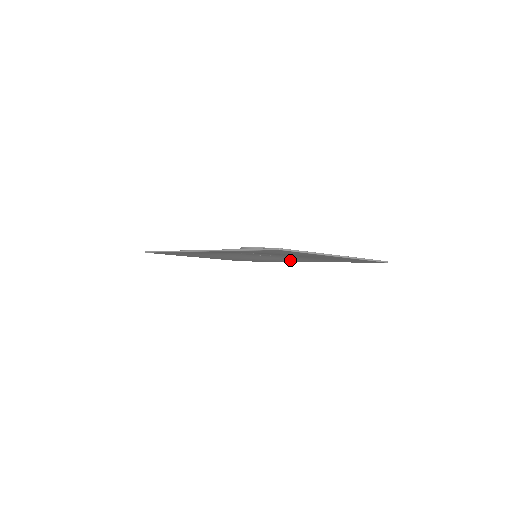
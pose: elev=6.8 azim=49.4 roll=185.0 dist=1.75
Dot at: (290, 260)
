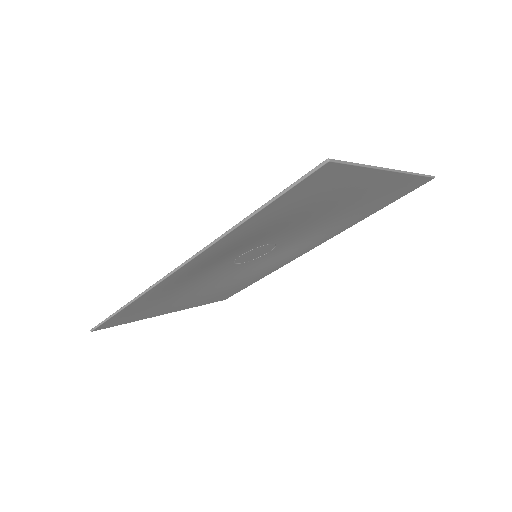
Dot at: (295, 253)
